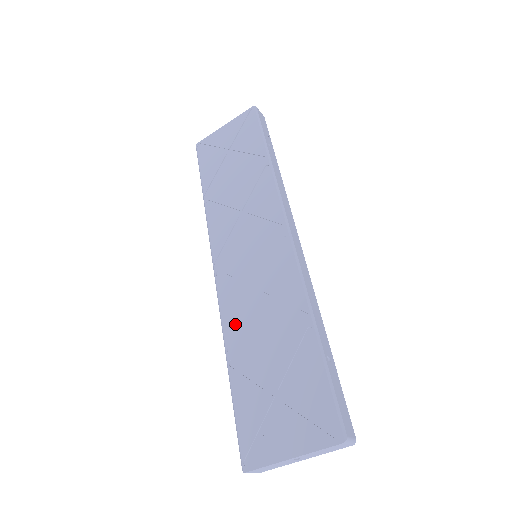
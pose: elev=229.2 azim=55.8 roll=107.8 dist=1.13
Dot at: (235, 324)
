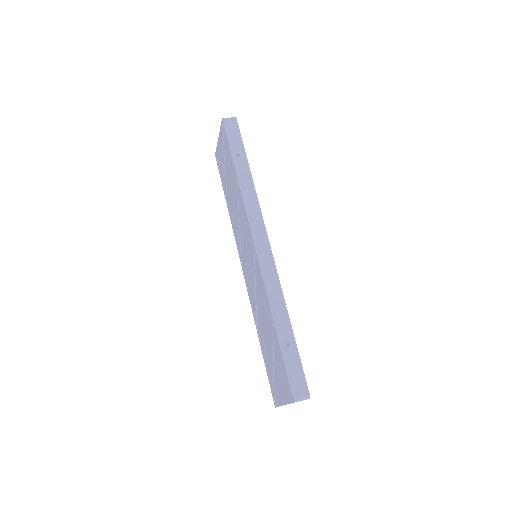
Dot at: (255, 312)
